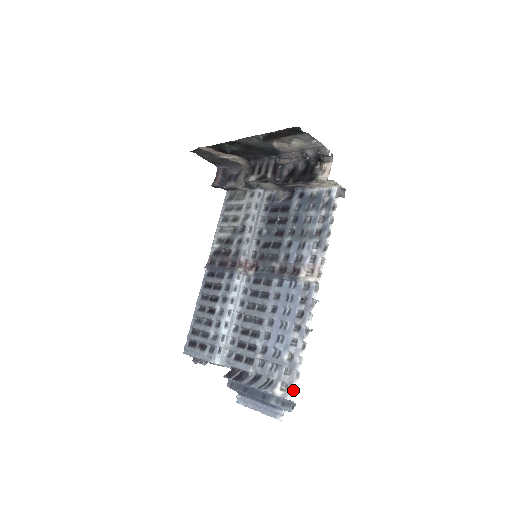
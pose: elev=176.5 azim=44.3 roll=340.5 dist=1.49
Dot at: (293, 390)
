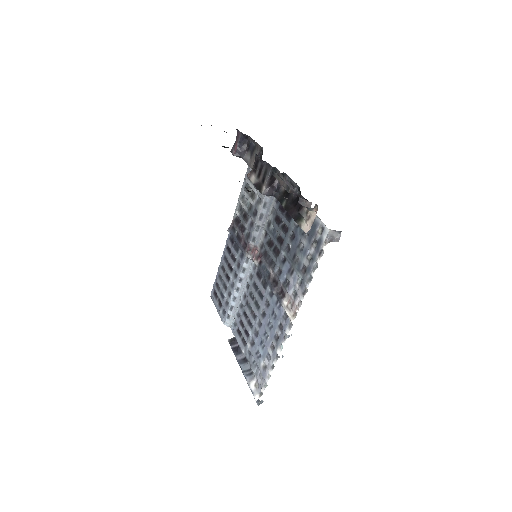
Dot at: (261, 393)
